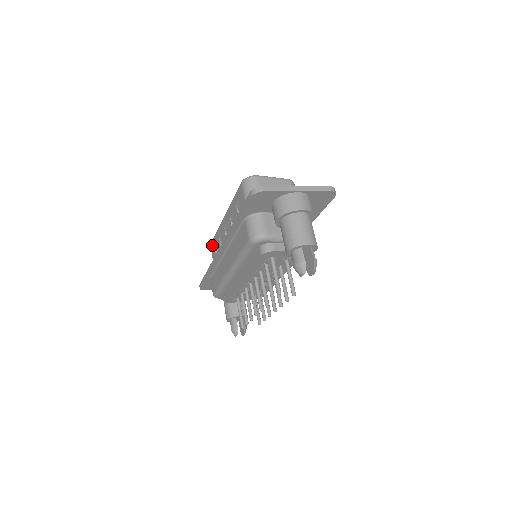
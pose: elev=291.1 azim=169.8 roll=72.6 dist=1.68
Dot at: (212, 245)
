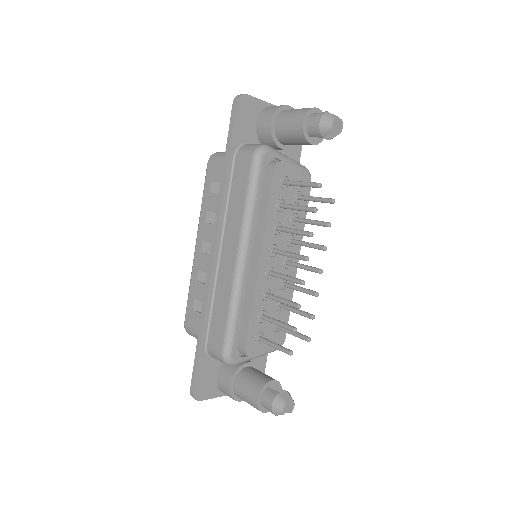
Dot at: (188, 317)
